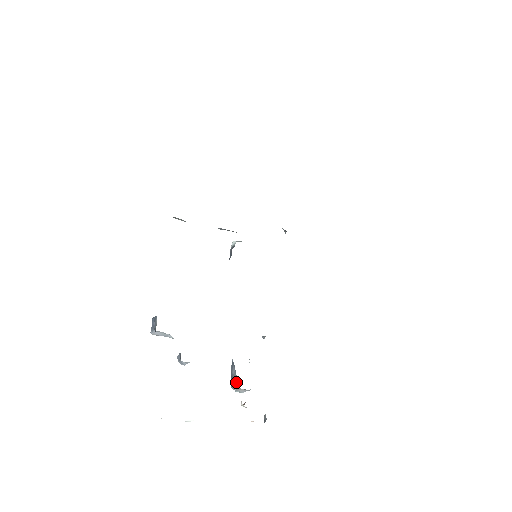
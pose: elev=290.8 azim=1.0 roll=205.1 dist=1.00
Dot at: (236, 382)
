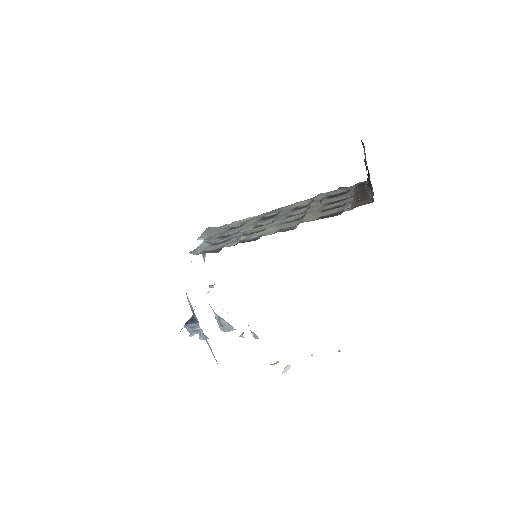
Dot at: (230, 327)
